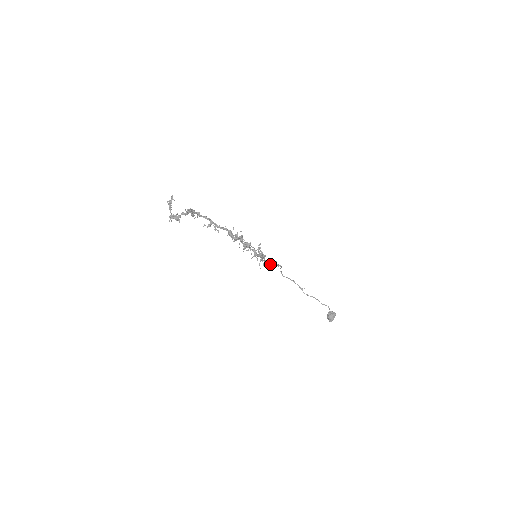
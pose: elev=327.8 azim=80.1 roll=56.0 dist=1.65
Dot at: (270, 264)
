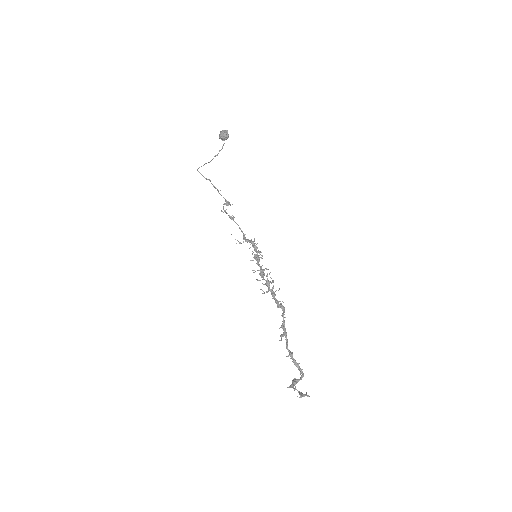
Dot at: (225, 211)
